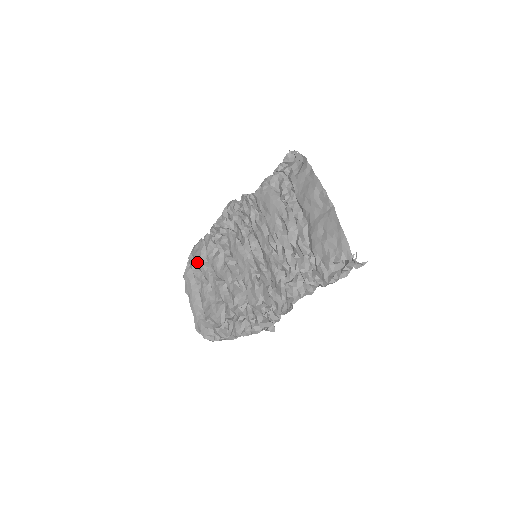
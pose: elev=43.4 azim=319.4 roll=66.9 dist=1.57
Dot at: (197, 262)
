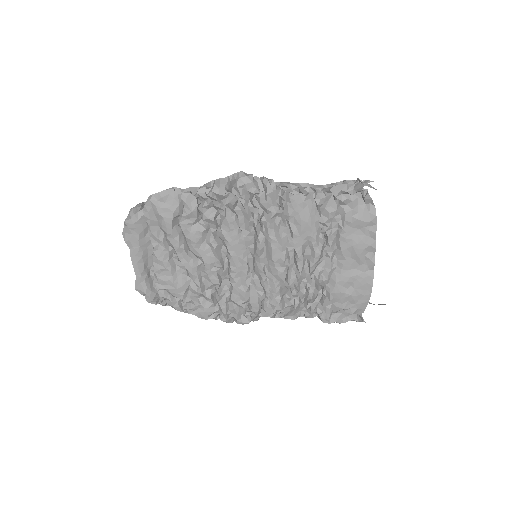
Dot at: (163, 222)
